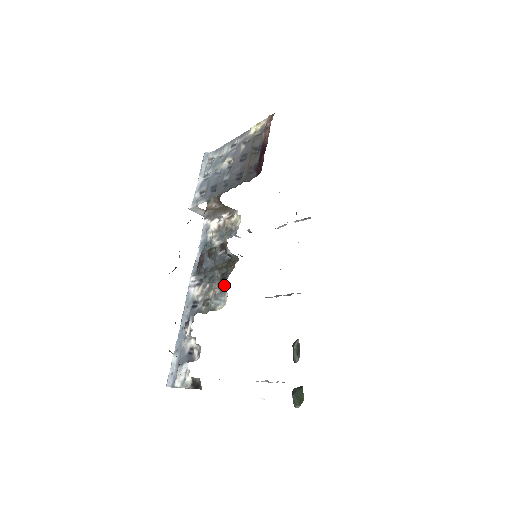
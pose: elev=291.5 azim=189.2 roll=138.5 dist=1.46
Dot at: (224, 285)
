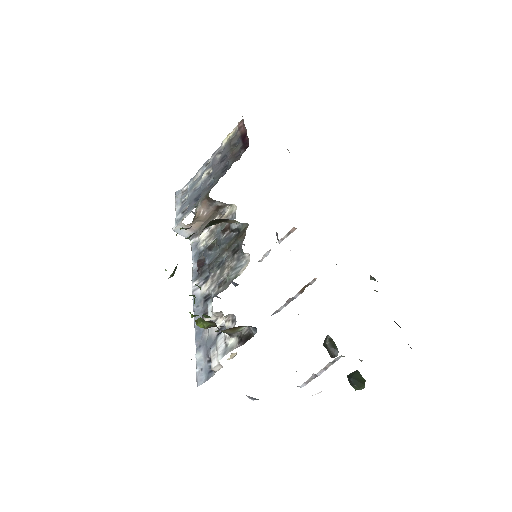
Dot at: (240, 252)
